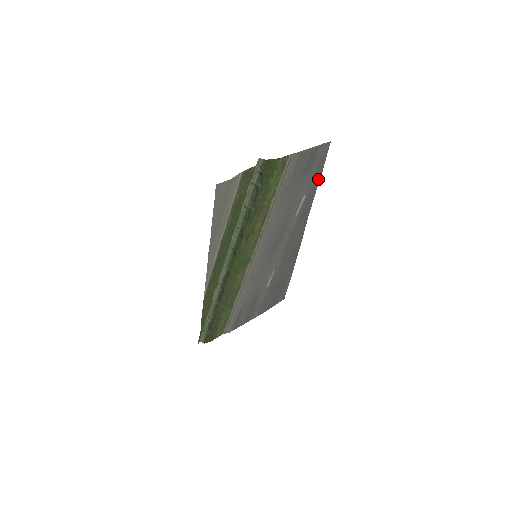
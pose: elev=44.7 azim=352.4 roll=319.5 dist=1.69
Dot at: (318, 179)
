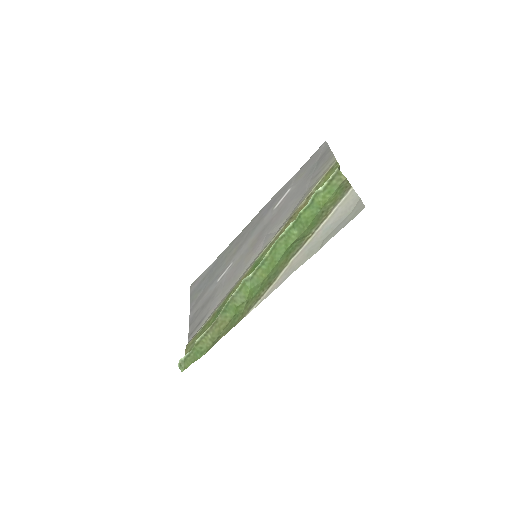
Dot at: (298, 172)
